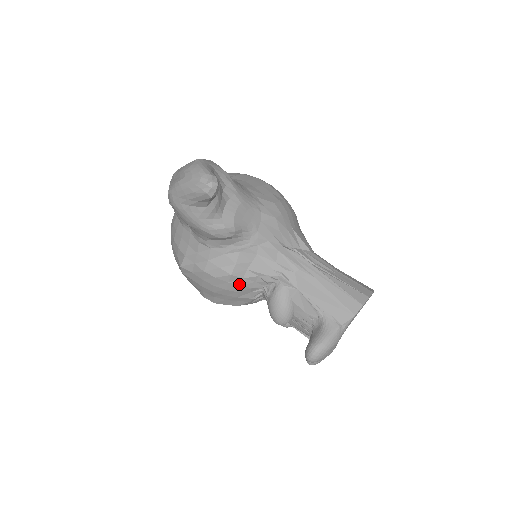
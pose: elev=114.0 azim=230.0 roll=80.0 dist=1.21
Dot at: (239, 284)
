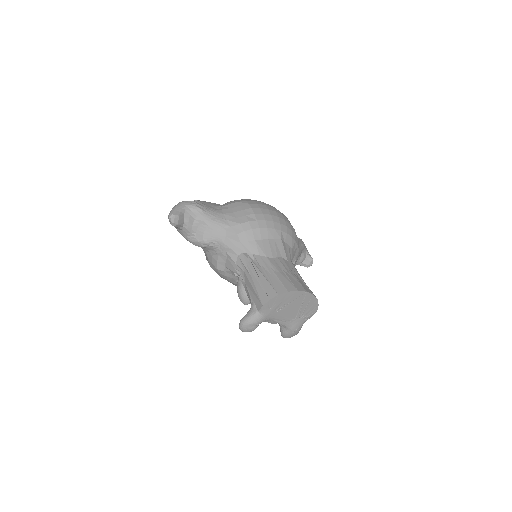
Dot at: (225, 275)
